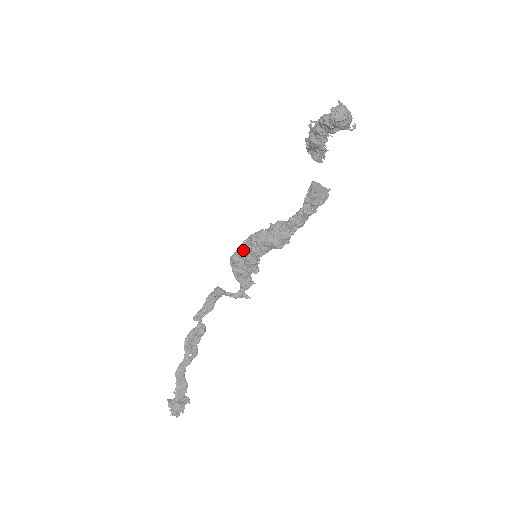
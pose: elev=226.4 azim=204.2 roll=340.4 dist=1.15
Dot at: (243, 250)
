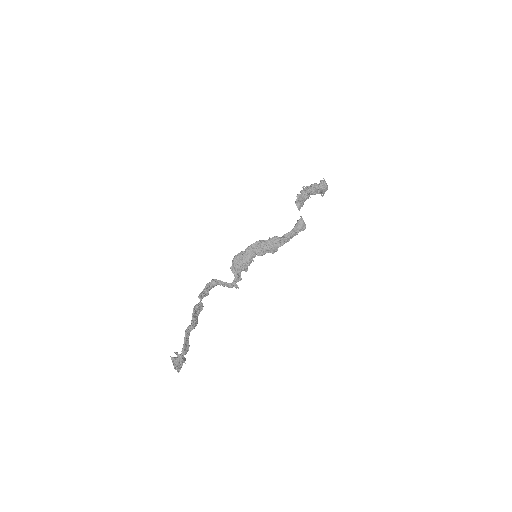
Dot at: (248, 251)
